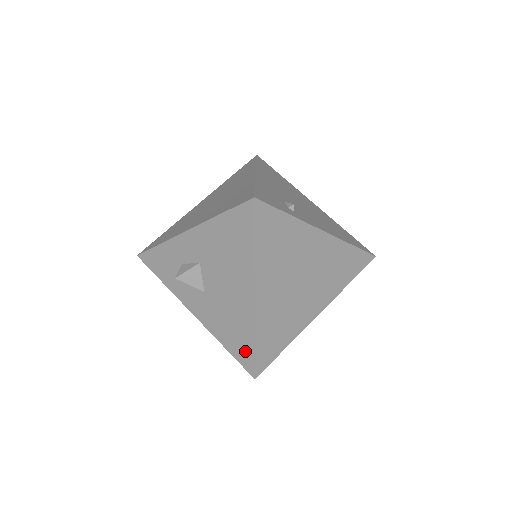
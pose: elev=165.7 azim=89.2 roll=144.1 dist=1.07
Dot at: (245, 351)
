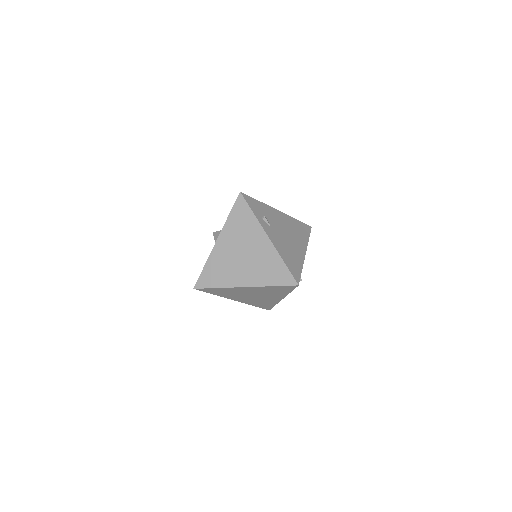
Dot at: occluded
